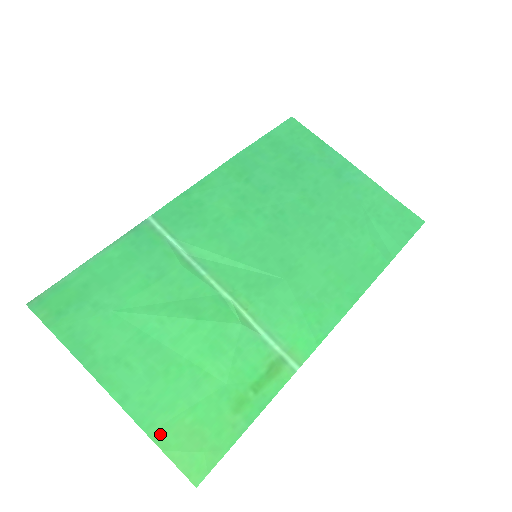
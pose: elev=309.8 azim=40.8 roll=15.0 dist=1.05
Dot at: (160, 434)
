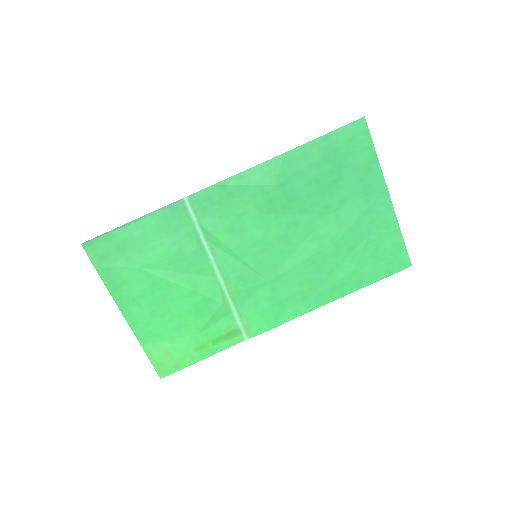
Dot at: (149, 348)
